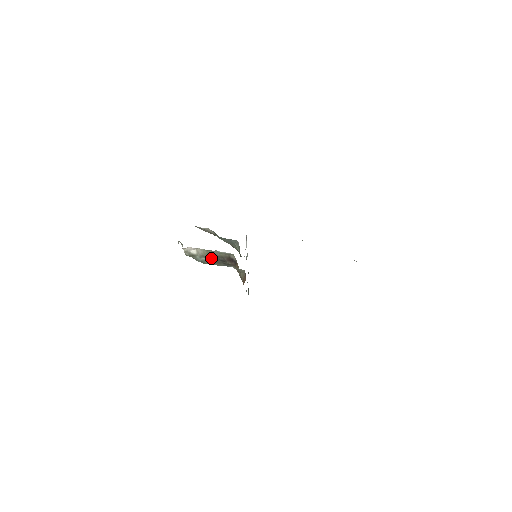
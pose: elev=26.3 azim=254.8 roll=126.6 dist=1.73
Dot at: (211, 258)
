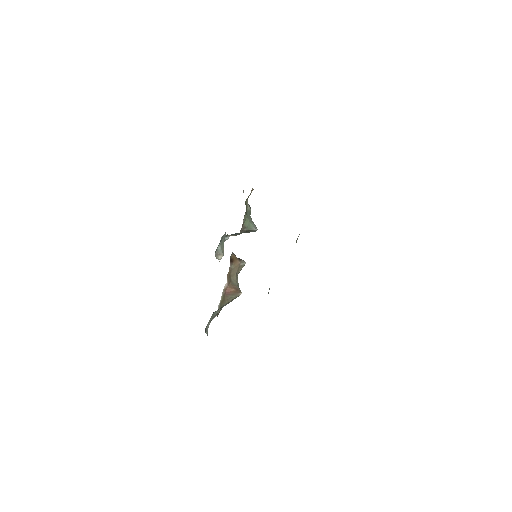
Dot at: occluded
